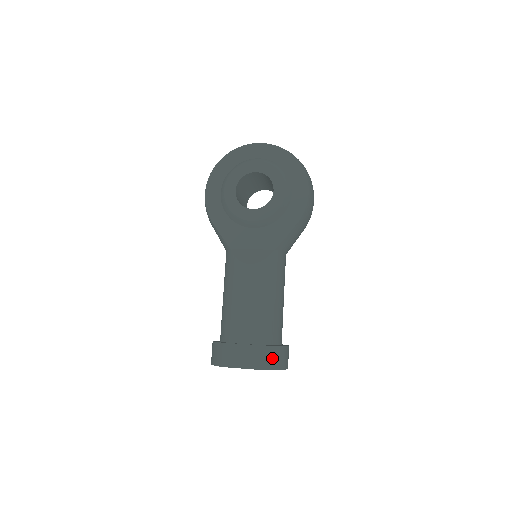
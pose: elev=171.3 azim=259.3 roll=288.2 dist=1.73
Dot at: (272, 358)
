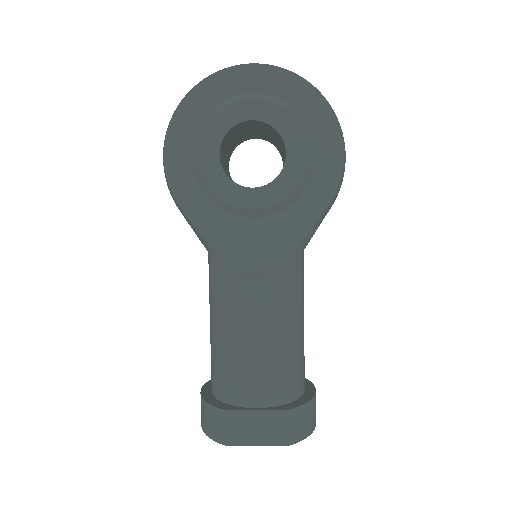
Dot at: (300, 424)
